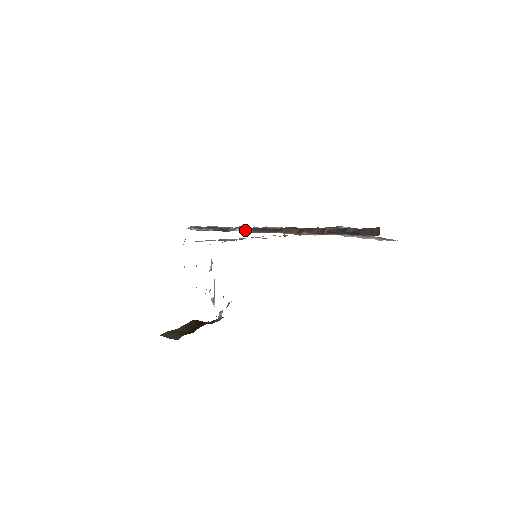
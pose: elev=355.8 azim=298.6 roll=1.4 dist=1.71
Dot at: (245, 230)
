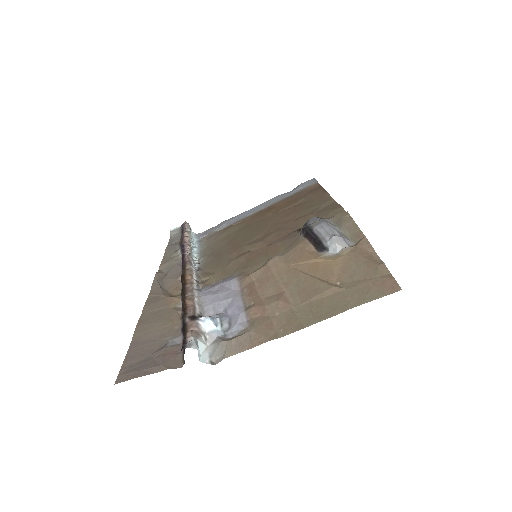
Dot at: occluded
